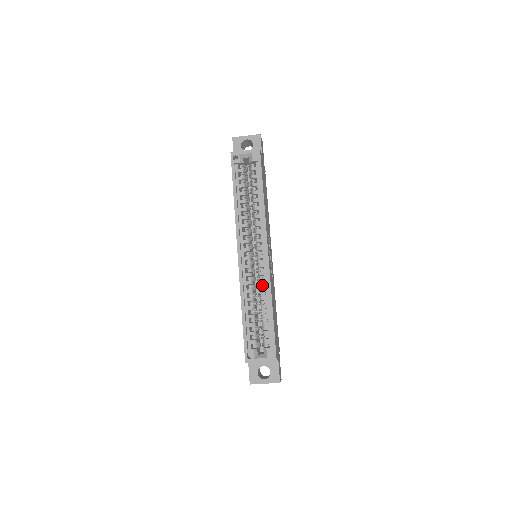
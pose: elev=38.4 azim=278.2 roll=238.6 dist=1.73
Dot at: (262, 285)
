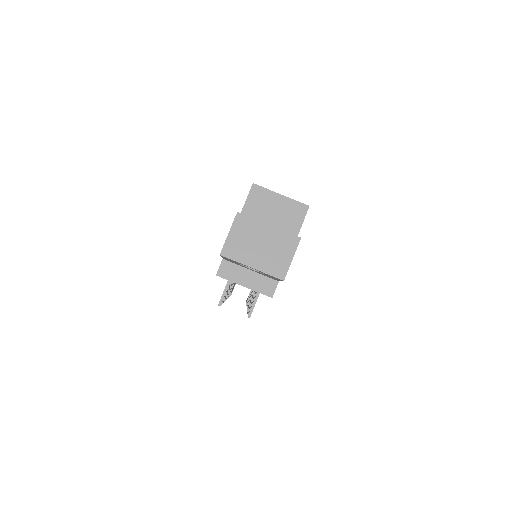
Dot at: occluded
